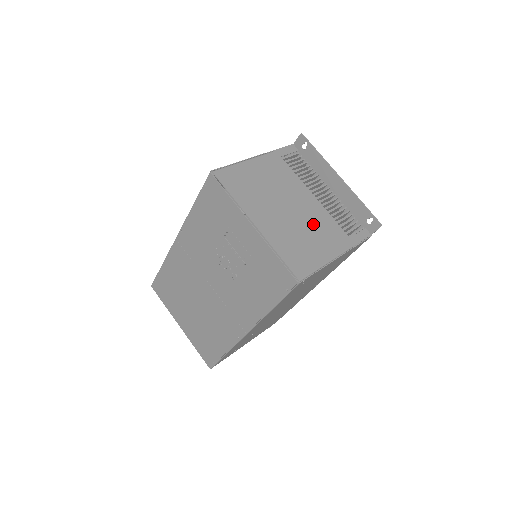
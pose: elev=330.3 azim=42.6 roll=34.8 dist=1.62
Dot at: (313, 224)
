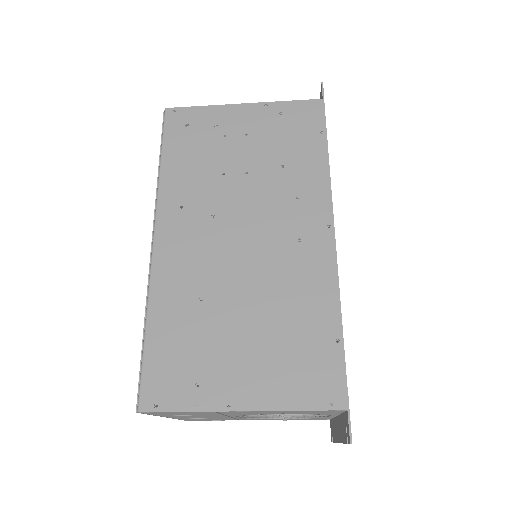
Dot at: occluded
